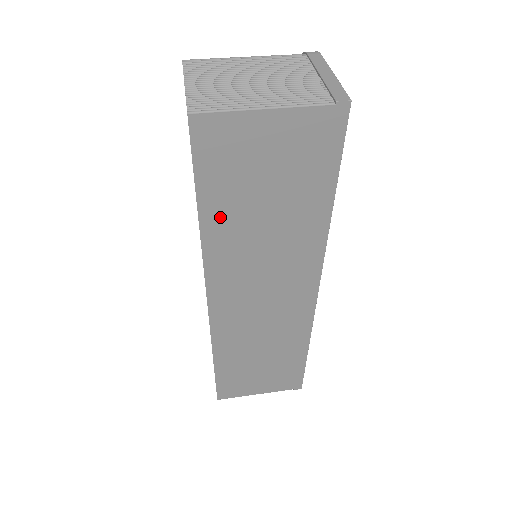
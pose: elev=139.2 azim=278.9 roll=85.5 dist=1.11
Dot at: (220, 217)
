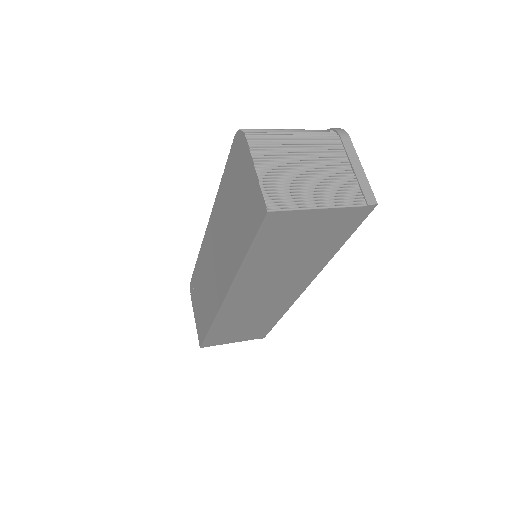
Dot at: (259, 259)
